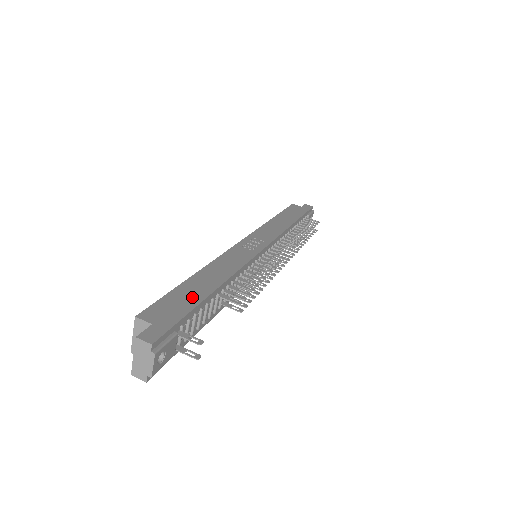
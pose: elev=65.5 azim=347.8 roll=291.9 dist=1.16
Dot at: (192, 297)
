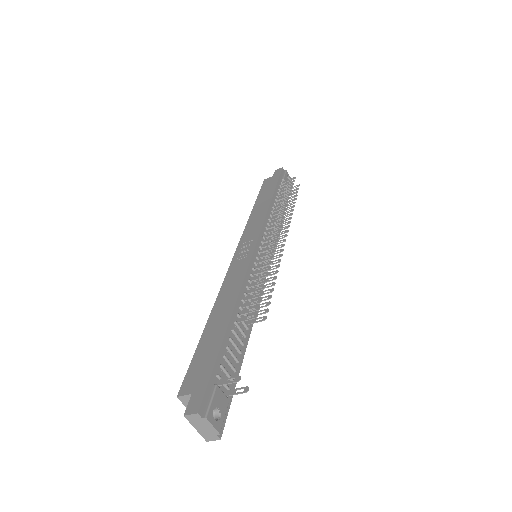
Dot at: (213, 344)
